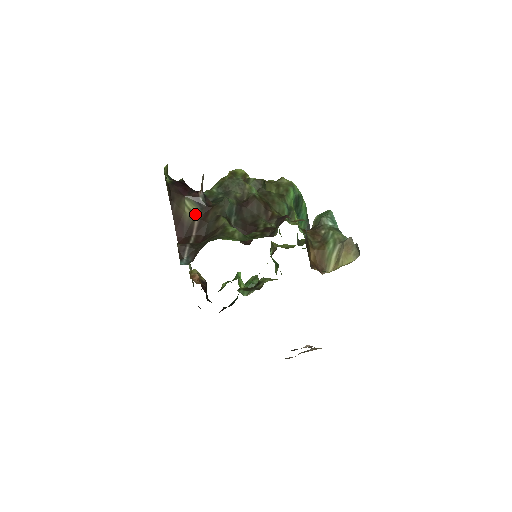
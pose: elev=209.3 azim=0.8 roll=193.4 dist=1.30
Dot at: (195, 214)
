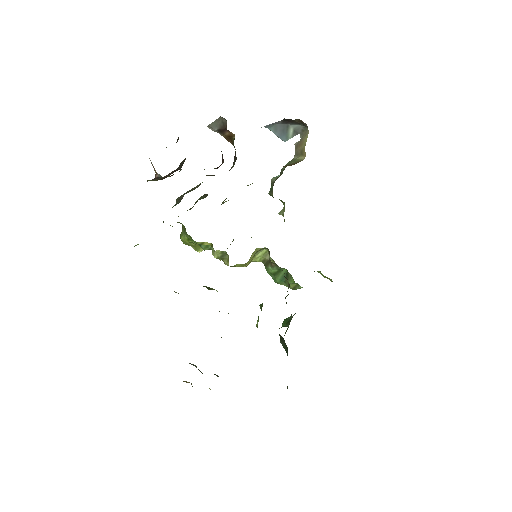
Dot at: (163, 177)
